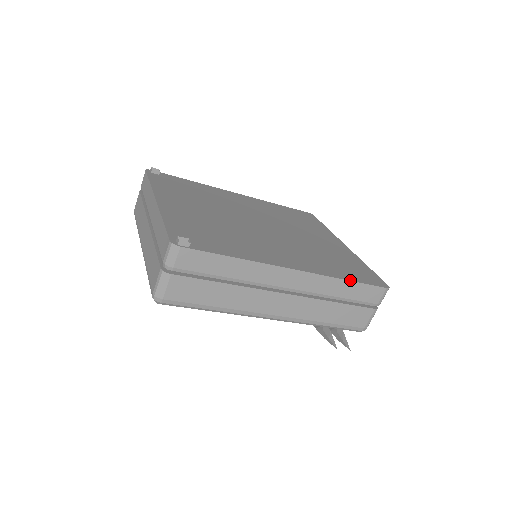
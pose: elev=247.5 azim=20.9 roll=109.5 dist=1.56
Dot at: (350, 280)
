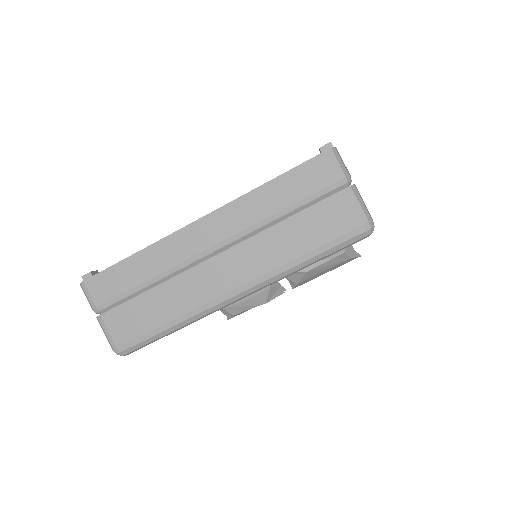
Dot at: occluded
